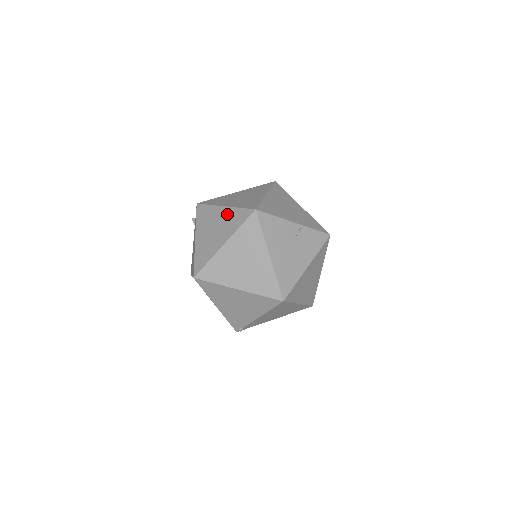
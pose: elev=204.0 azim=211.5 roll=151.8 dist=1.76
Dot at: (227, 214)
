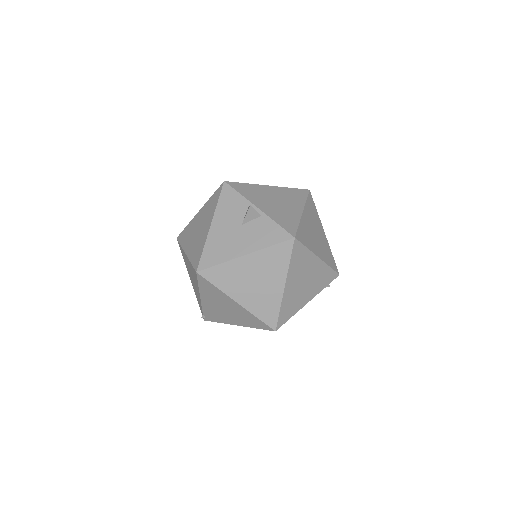
Dot at: occluded
